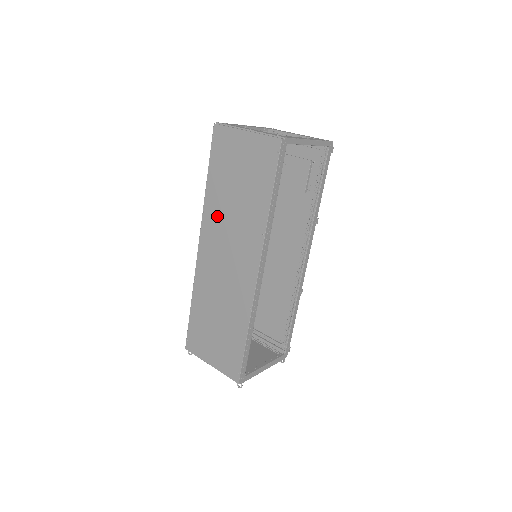
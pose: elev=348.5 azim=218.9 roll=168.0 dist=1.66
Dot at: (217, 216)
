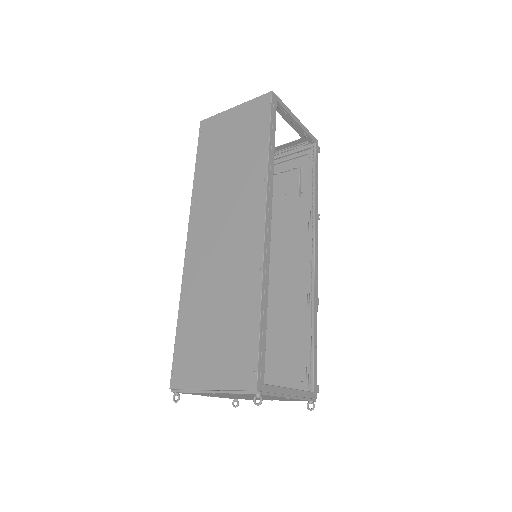
Dot at: (208, 195)
